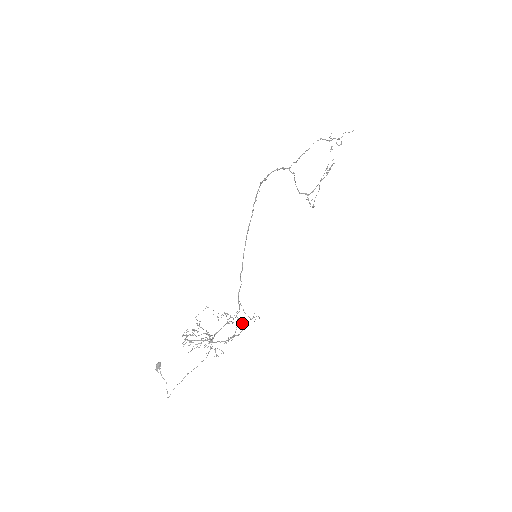
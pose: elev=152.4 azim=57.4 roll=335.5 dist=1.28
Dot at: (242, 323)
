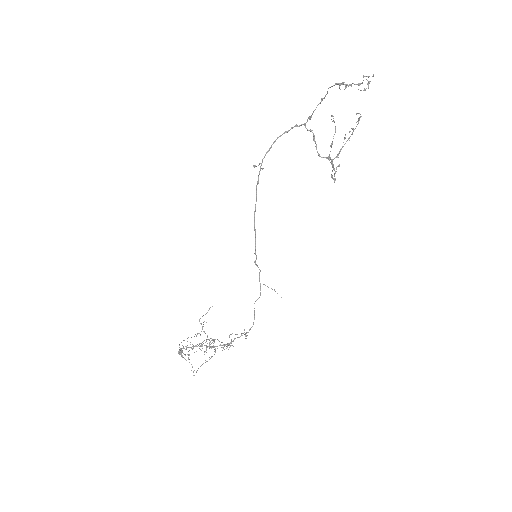
Dot at: (254, 318)
